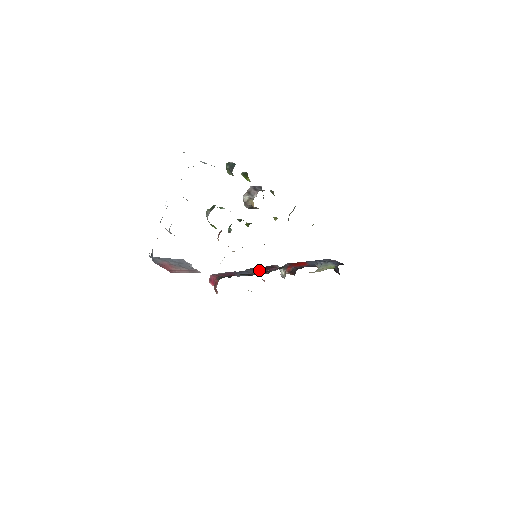
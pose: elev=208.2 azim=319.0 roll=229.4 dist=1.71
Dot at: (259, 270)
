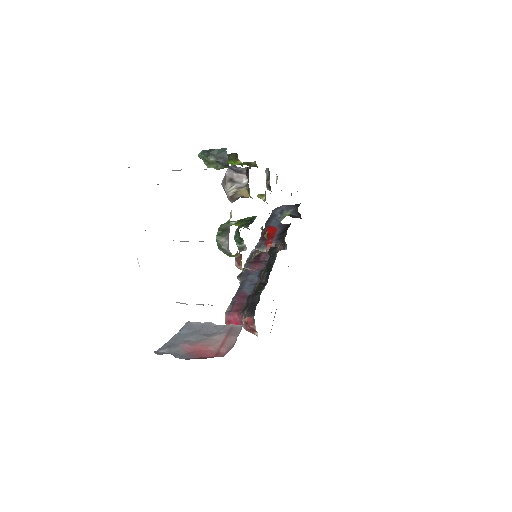
Dot at: (252, 269)
